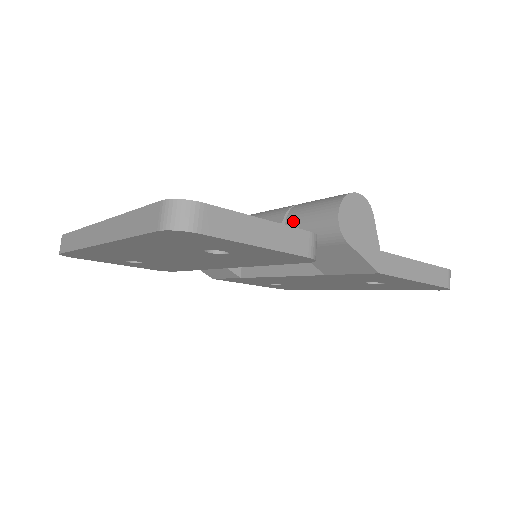
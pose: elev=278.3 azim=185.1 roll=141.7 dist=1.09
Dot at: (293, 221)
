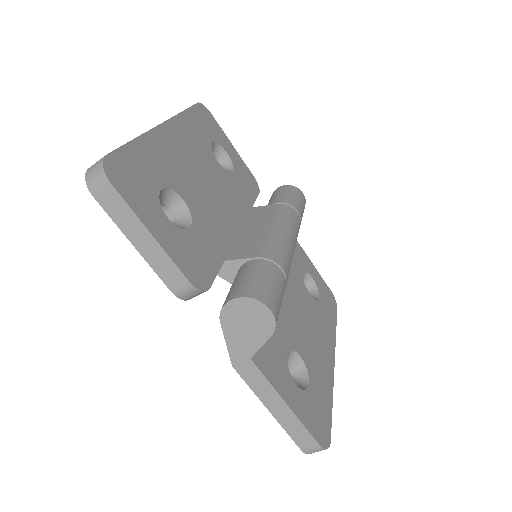
Dot at: (245, 267)
